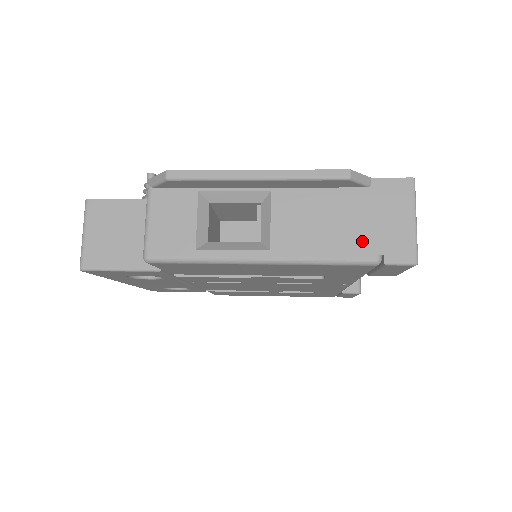
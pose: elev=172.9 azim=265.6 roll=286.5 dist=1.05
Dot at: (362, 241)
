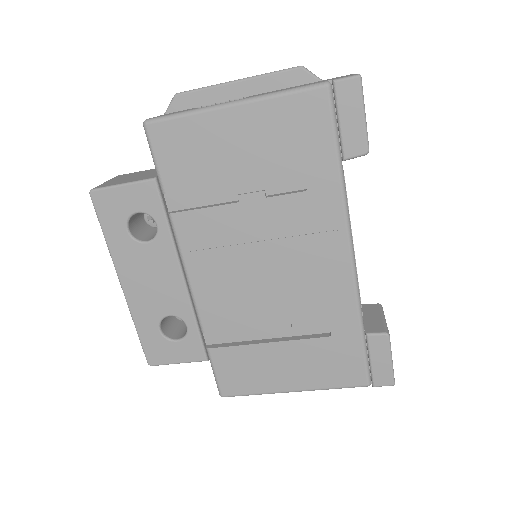
Dot at: occluded
